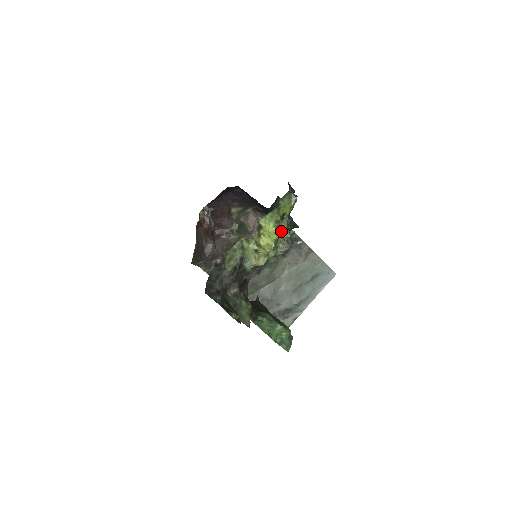
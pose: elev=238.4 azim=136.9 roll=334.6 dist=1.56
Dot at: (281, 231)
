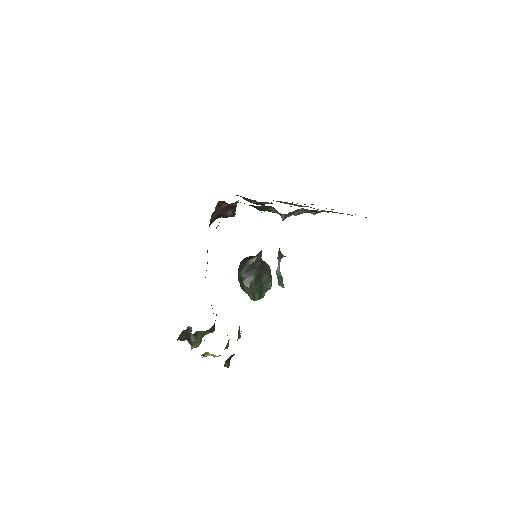
Dot at: occluded
